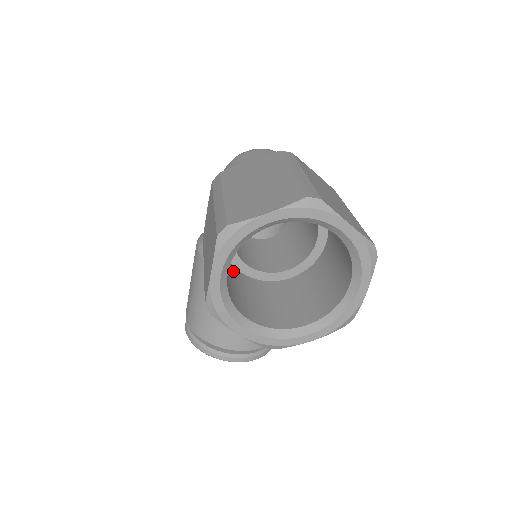
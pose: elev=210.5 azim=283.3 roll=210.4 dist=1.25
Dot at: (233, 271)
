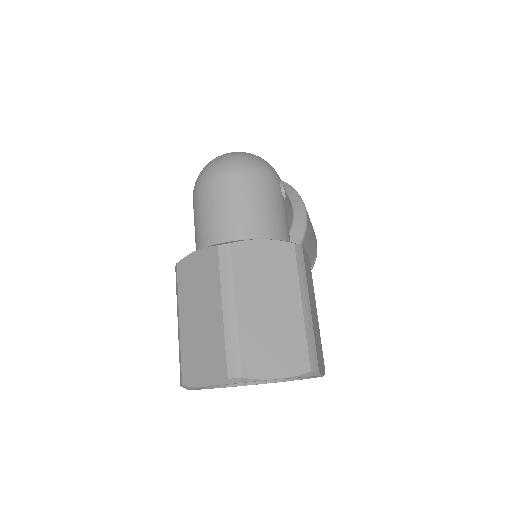
Dot at: occluded
